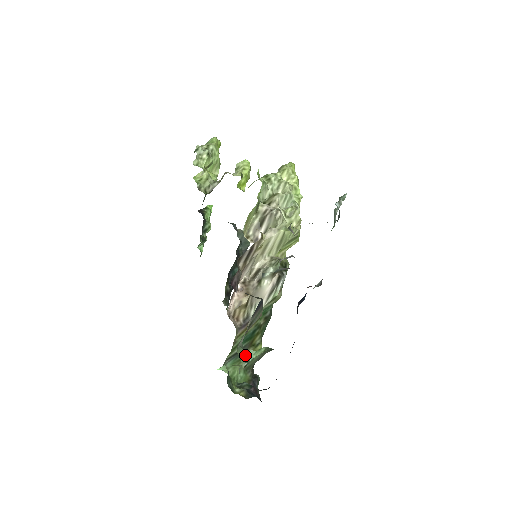
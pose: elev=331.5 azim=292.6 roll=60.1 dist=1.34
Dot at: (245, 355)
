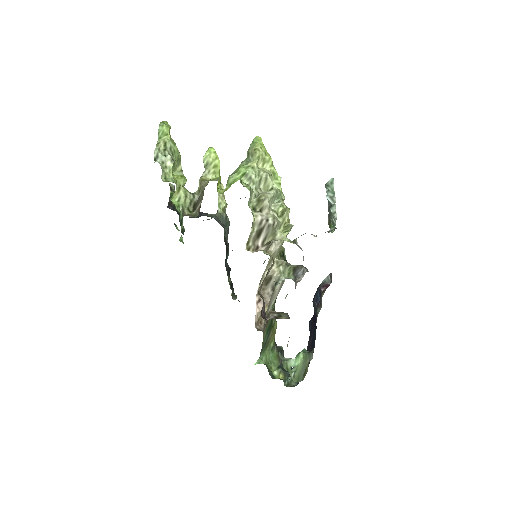
Dot at: (288, 365)
